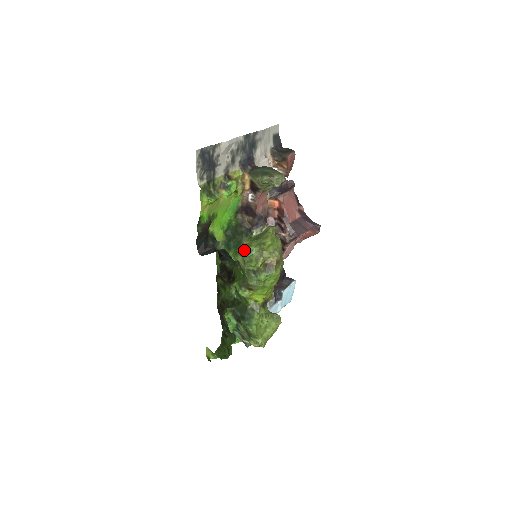
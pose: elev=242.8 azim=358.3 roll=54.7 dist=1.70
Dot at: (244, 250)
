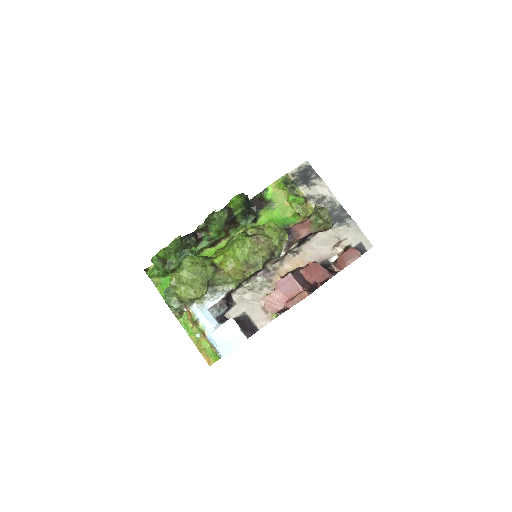
Dot at: occluded
